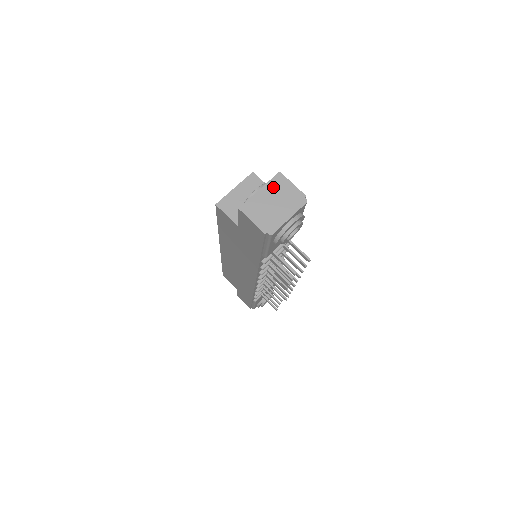
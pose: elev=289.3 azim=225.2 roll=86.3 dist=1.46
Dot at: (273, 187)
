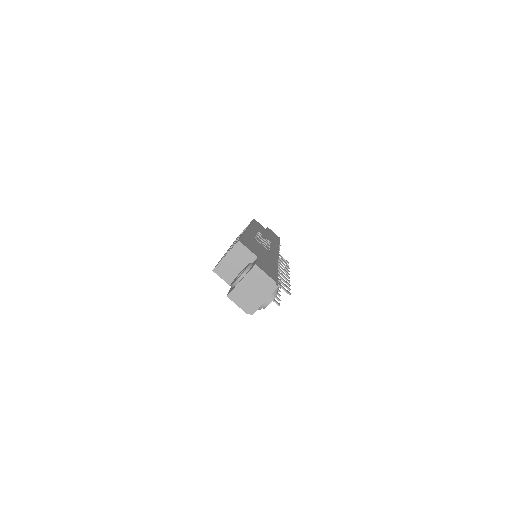
Dot at: (251, 278)
